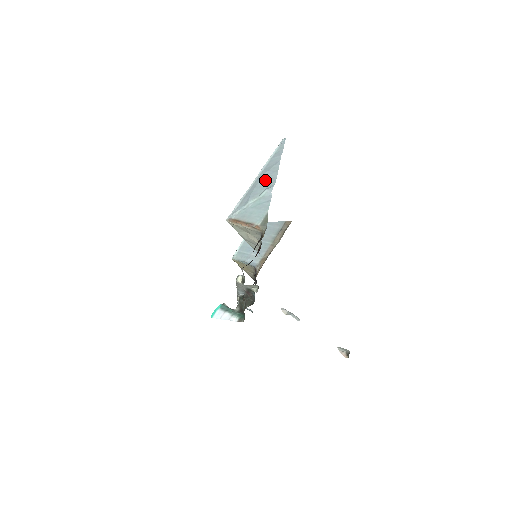
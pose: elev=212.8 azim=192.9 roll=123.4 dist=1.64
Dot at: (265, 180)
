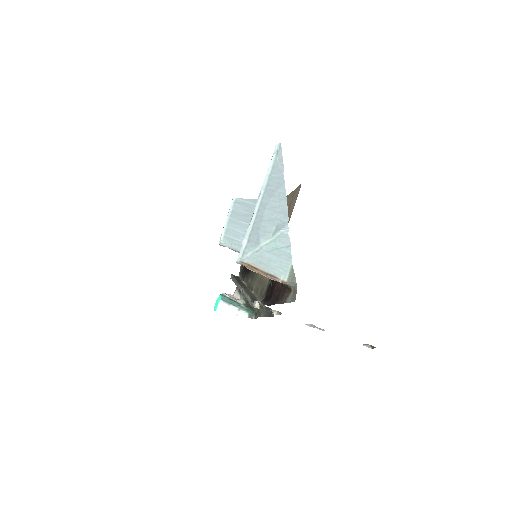
Dot at: (272, 211)
